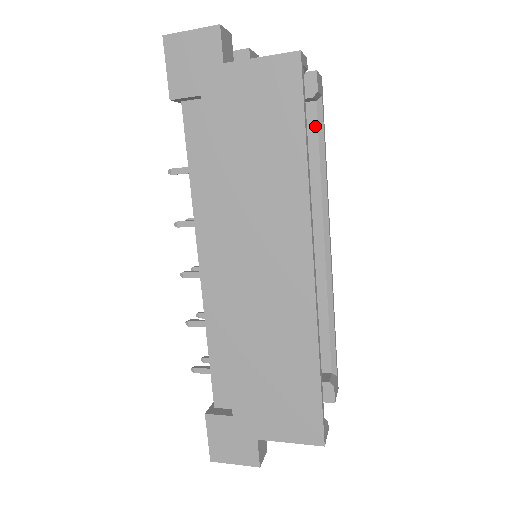
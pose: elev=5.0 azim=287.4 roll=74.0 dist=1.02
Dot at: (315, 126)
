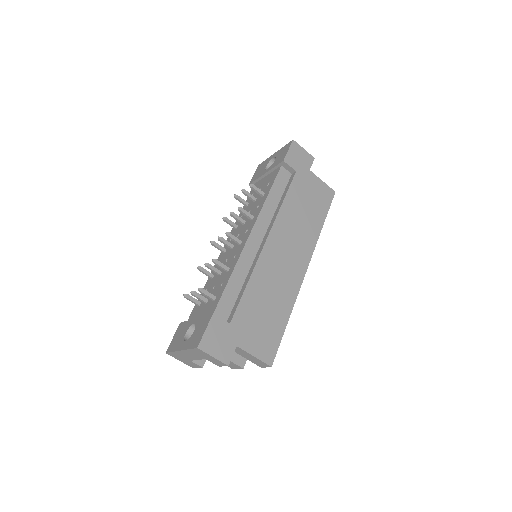
Dot at: occluded
